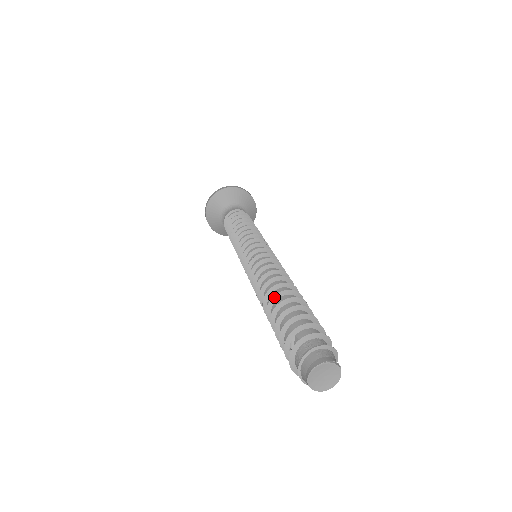
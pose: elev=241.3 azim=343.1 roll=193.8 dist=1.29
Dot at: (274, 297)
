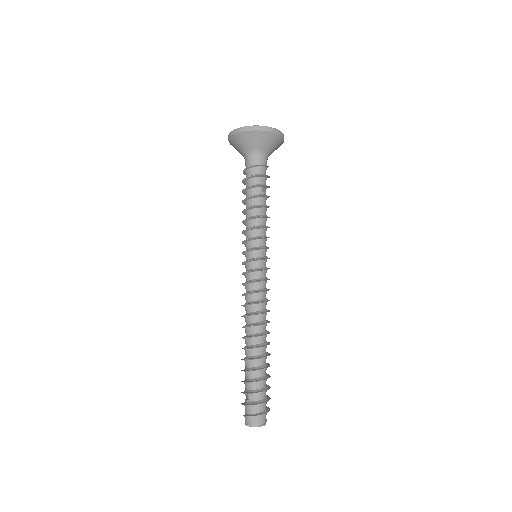
Dot at: (246, 348)
